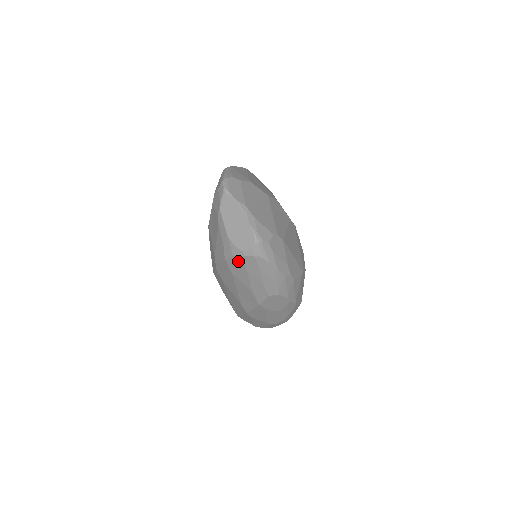
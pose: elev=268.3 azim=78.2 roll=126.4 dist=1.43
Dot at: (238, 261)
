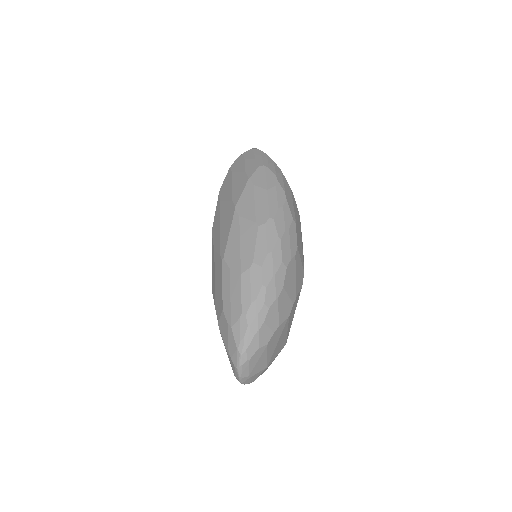
Dot at: (239, 159)
